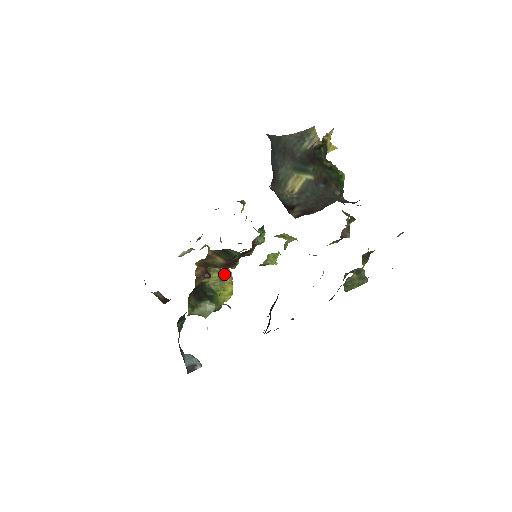
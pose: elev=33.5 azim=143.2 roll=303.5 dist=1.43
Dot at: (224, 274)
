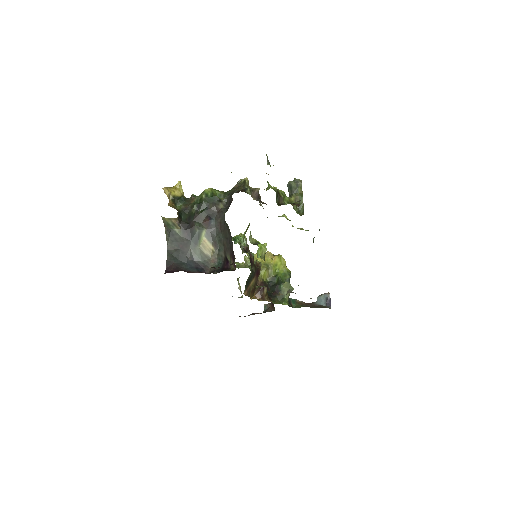
Dot at: (264, 262)
